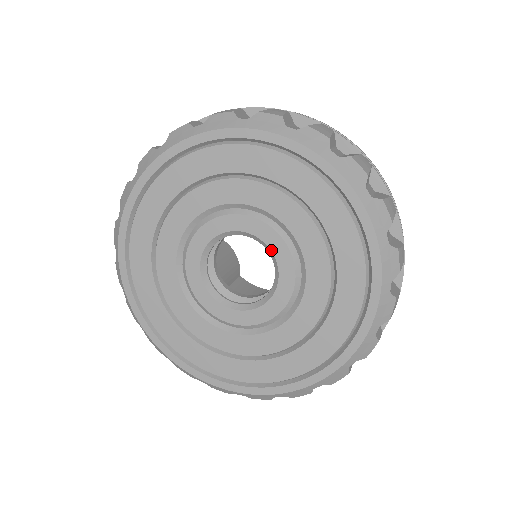
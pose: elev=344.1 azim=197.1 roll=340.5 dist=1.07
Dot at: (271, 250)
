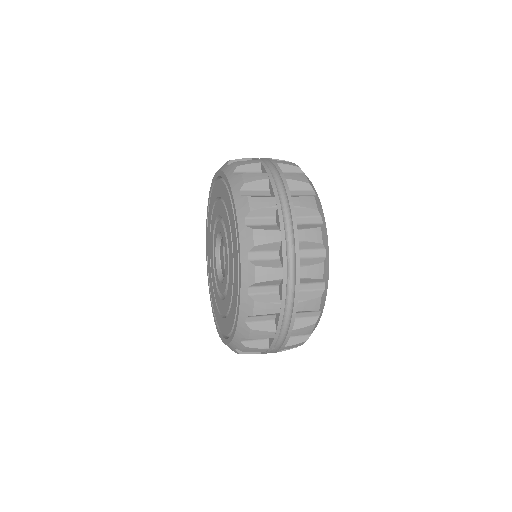
Dot at: (226, 265)
